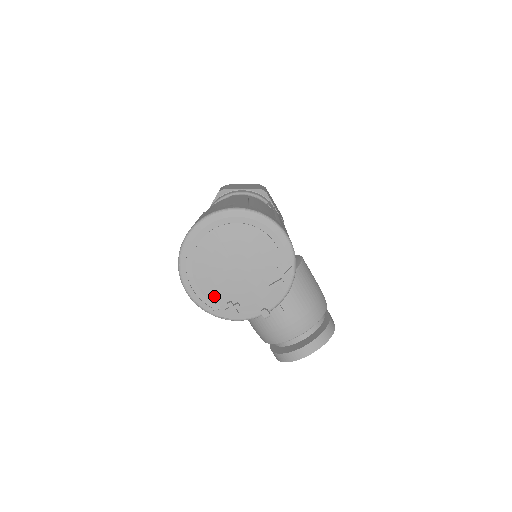
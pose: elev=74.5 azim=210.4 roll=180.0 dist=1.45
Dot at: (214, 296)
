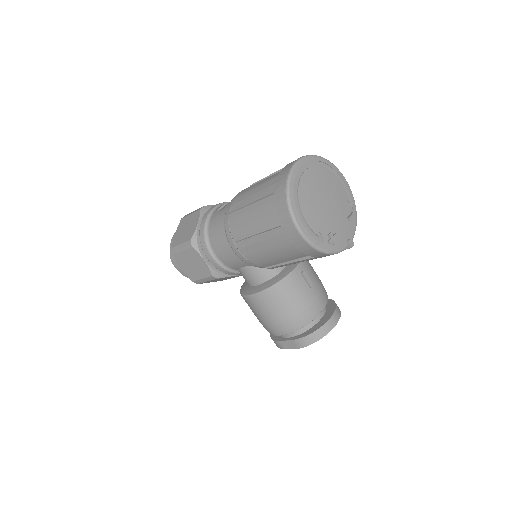
Dot at: (318, 229)
